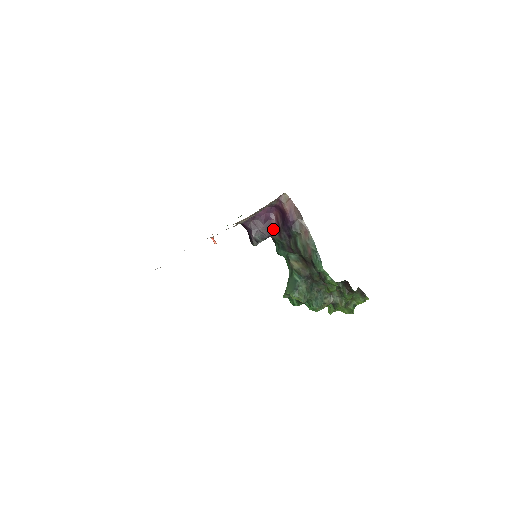
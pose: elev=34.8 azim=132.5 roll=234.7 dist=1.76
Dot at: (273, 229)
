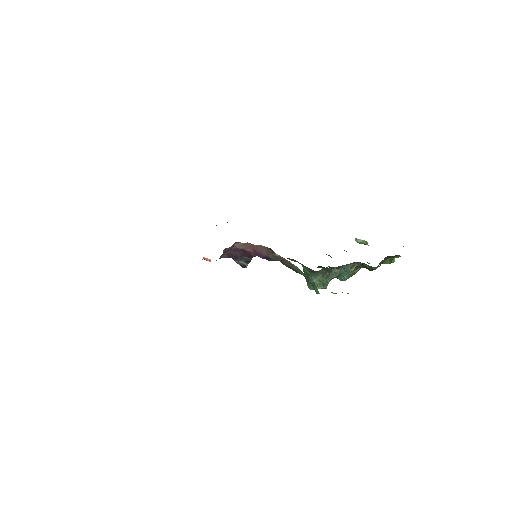
Dot at: (252, 253)
